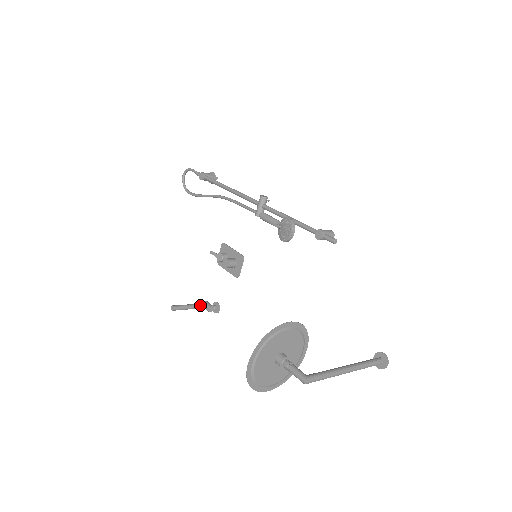
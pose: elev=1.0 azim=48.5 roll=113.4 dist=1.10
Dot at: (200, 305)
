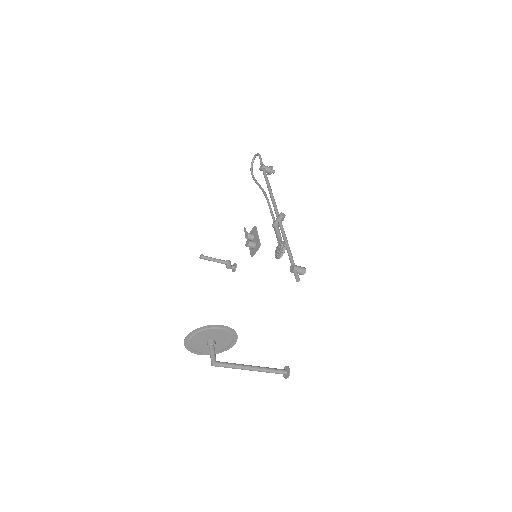
Dot at: (222, 261)
